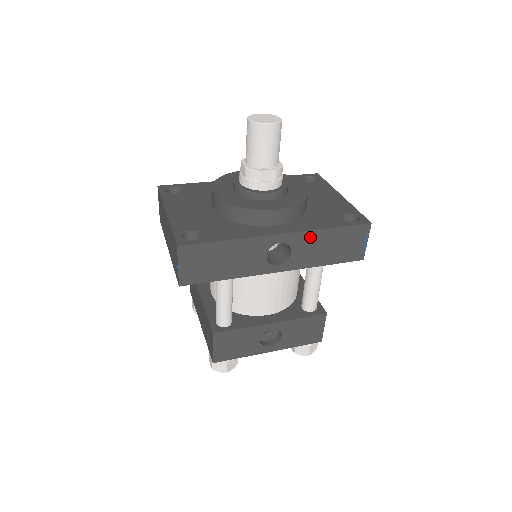
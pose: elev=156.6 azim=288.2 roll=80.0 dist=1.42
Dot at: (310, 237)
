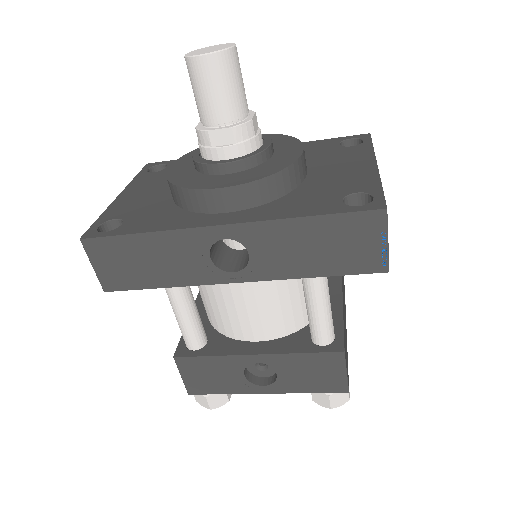
Dot at: (273, 231)
